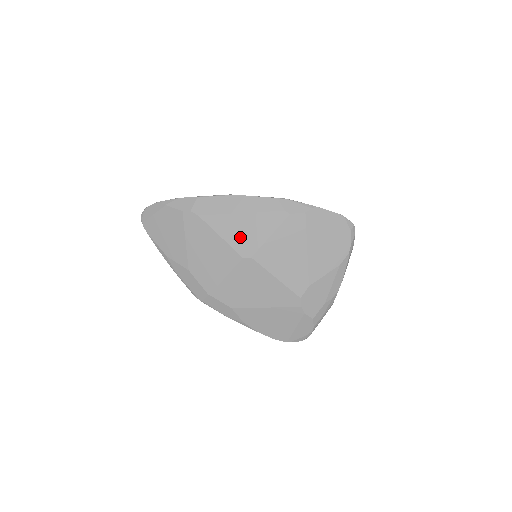
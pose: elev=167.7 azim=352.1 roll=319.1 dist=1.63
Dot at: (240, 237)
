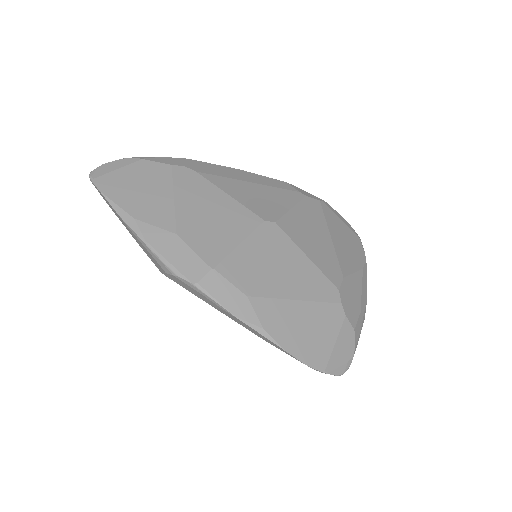
Dot at: (255, 201)
